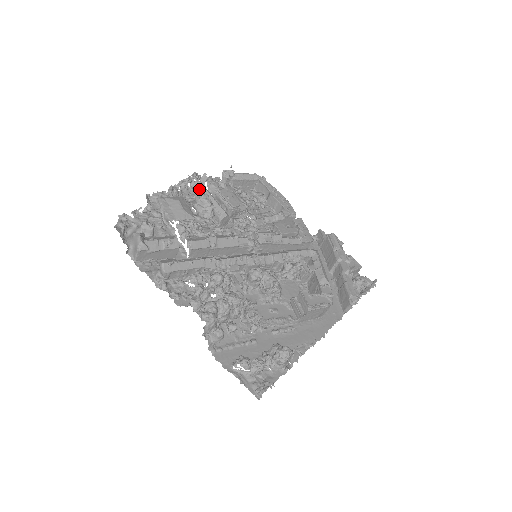
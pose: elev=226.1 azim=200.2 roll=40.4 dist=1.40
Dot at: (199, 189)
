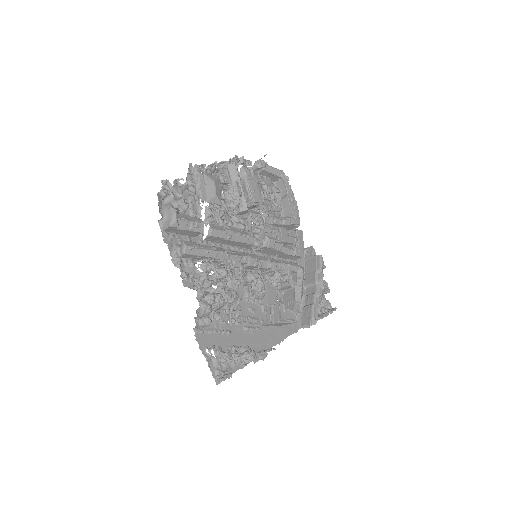
Dot at: (233, 173)
